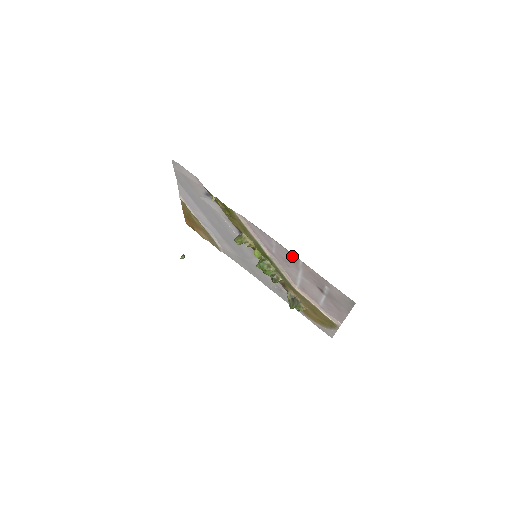
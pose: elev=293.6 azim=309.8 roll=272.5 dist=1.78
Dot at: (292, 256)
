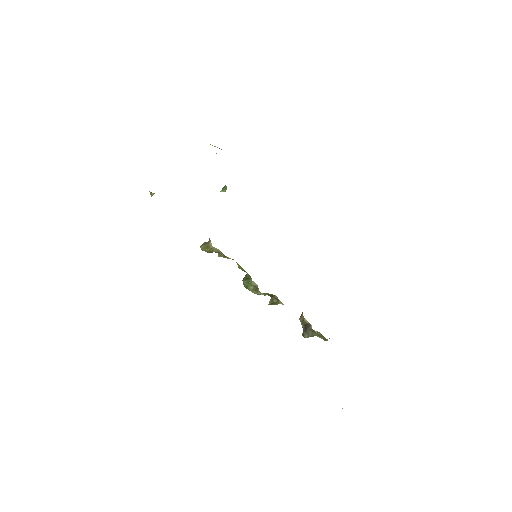
Dot at: occluded
